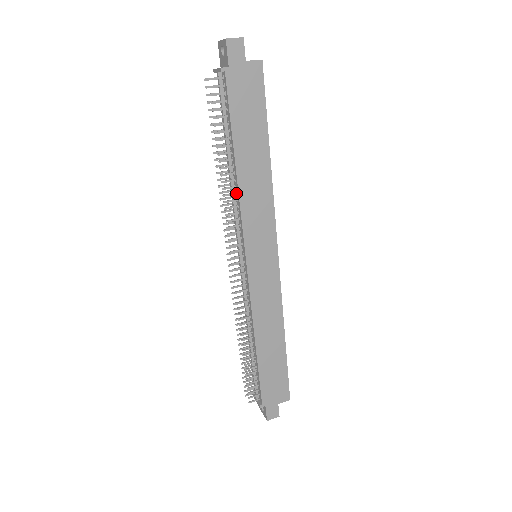
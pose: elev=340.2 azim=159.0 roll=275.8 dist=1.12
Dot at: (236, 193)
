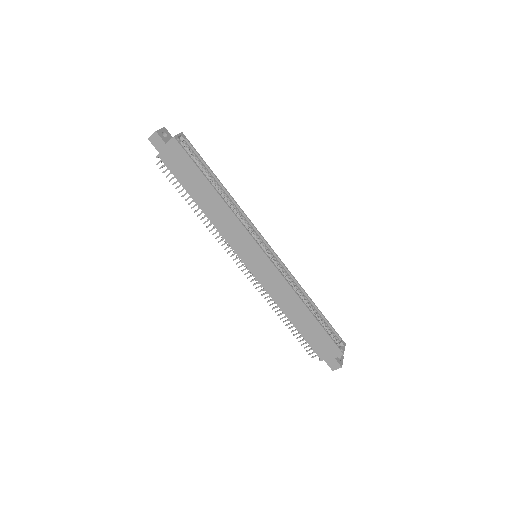
Dot at: (213, 223)
